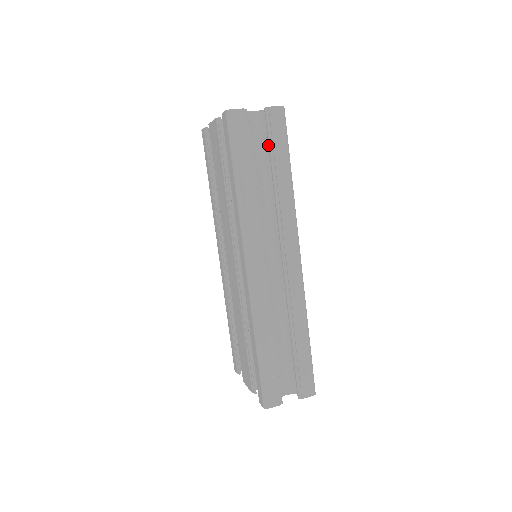
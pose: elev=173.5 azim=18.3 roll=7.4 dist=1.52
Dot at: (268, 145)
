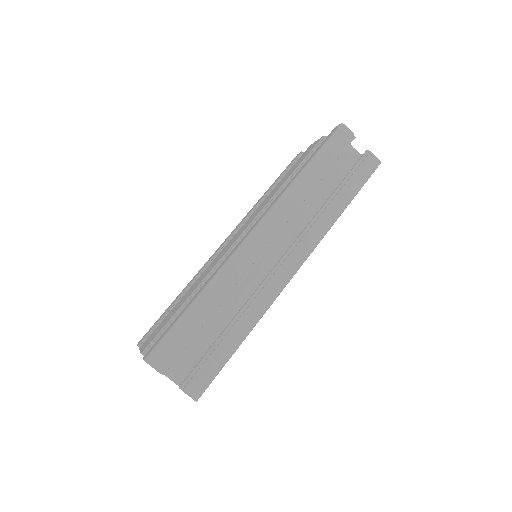
Dot at: (348, 174)
